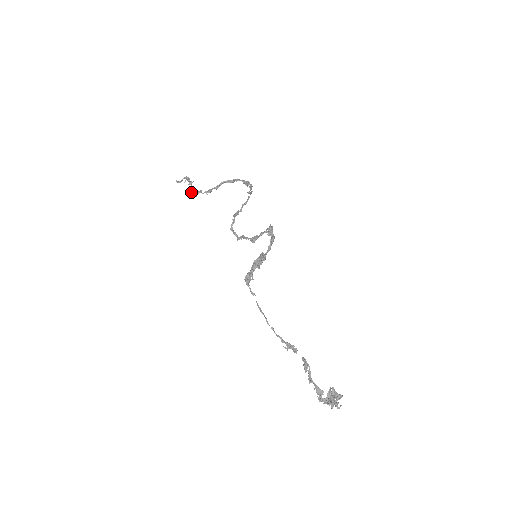
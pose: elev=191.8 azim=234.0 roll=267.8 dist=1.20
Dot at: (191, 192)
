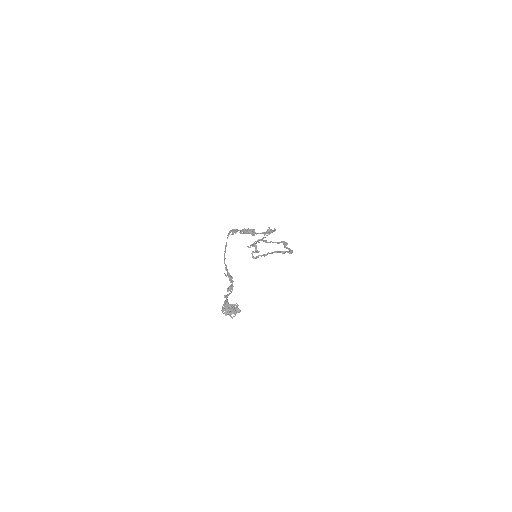
Dot at: (252, 254)
